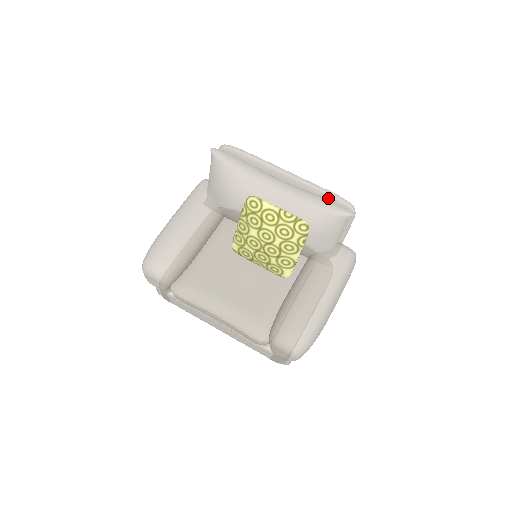
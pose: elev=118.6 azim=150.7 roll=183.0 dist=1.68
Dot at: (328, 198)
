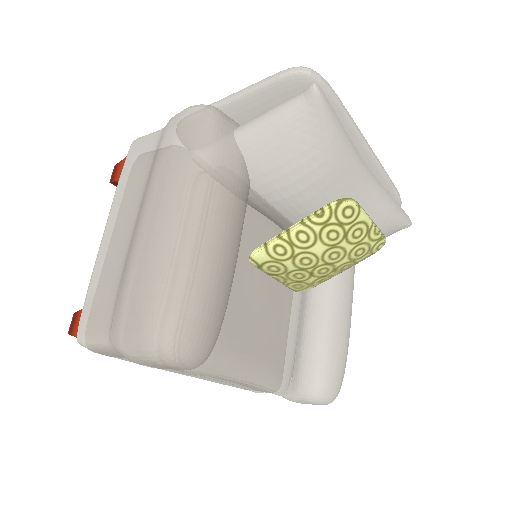
Dot at: occluded
